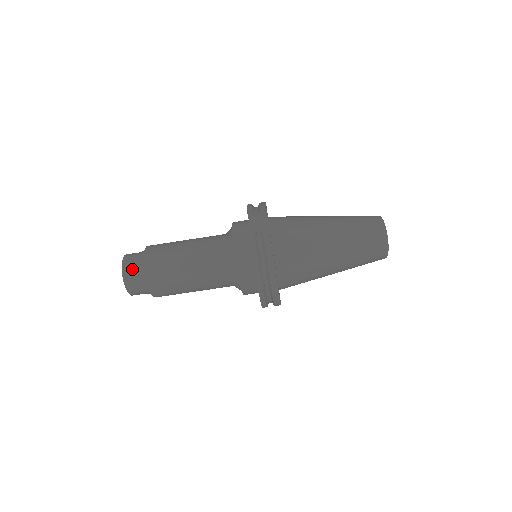
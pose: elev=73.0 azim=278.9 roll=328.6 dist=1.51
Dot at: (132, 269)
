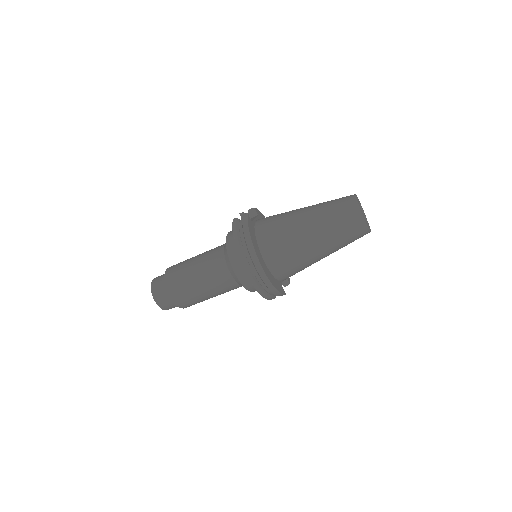
Dot at: (158, 280)
